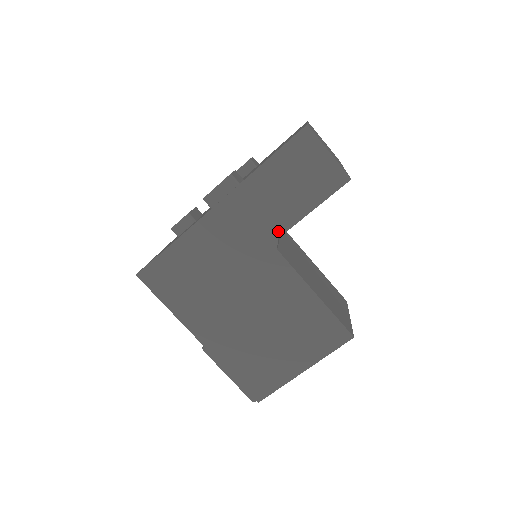
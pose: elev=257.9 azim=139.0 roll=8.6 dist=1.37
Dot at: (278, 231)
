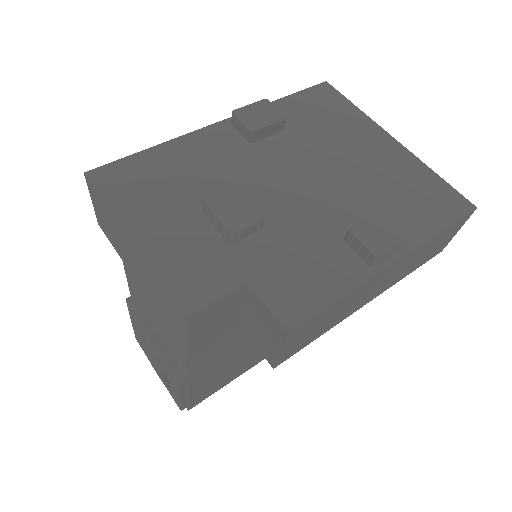
Dot at: (384, 290)
